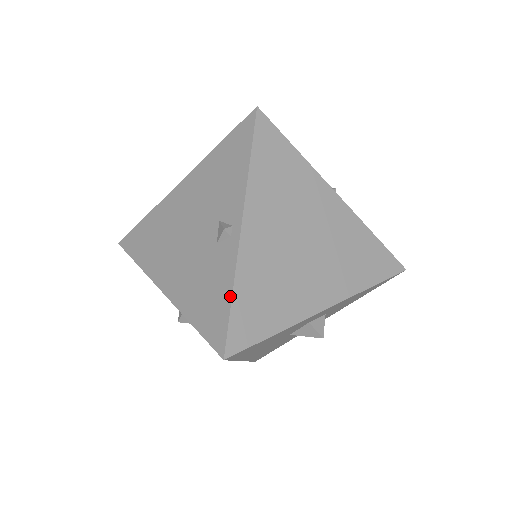
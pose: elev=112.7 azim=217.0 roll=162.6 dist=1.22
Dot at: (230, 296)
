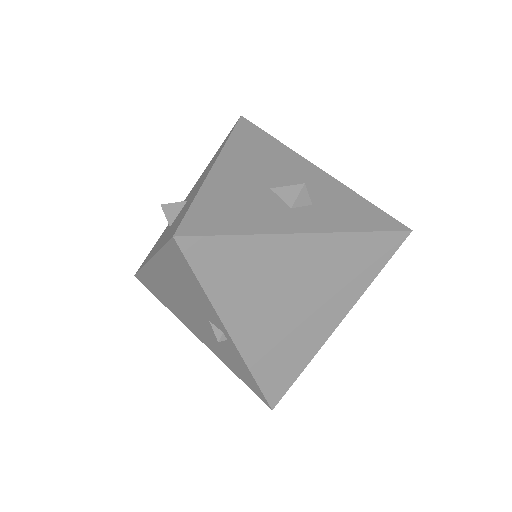
Dot at: (253, 379)
